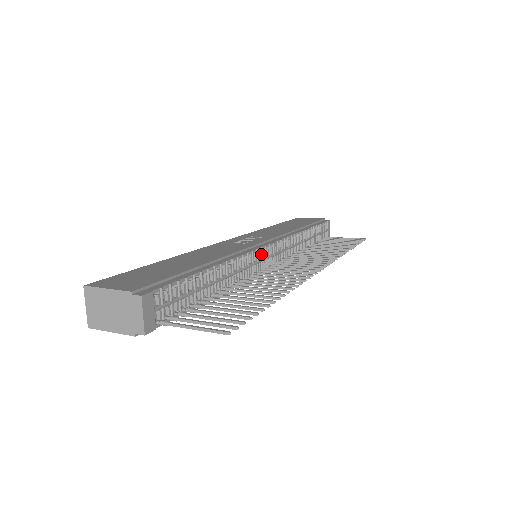
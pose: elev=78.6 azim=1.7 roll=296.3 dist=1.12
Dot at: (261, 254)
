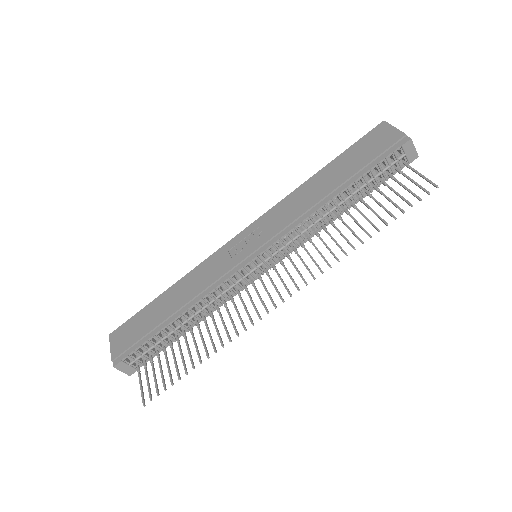
Dot at: (239, 276)
